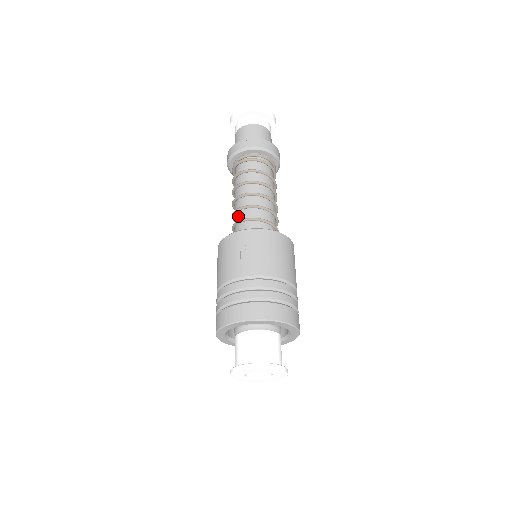
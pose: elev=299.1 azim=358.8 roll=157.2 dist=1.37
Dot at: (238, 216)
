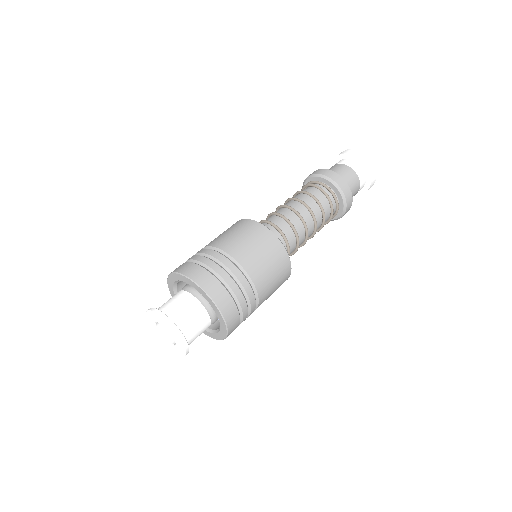
Dot at: occluded
